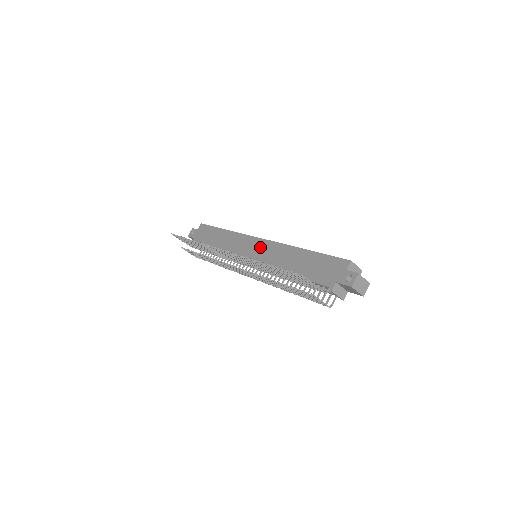
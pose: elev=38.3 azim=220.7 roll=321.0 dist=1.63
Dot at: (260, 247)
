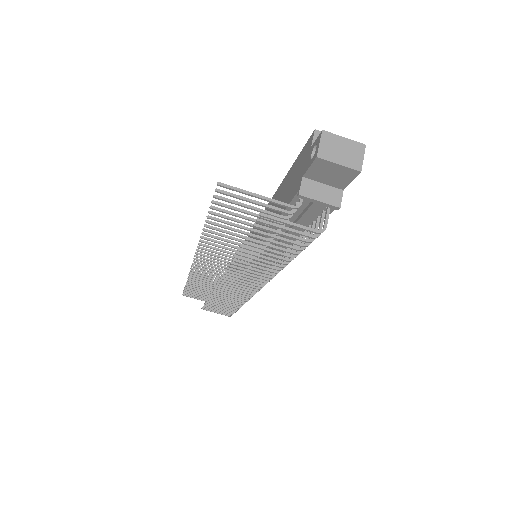
Dot at: occluded
